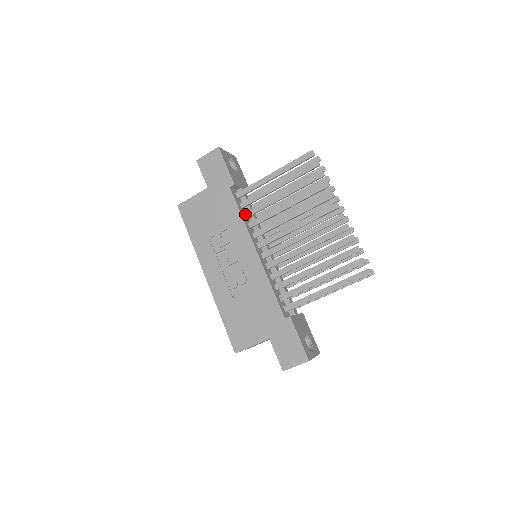
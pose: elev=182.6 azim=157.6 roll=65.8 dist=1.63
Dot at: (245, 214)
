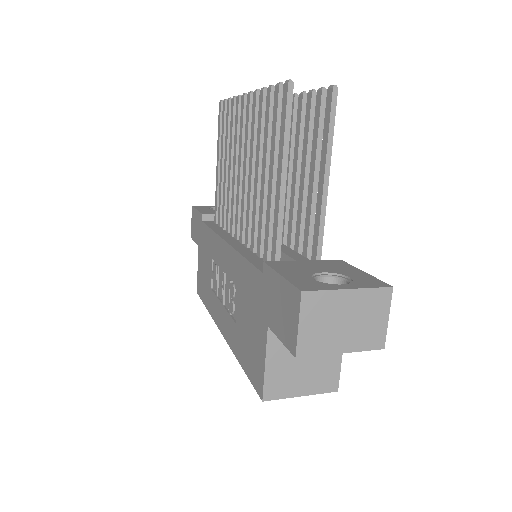
Dot at: (222, 227)
